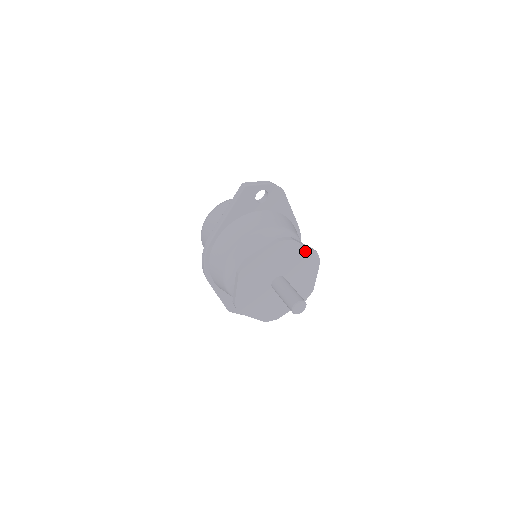
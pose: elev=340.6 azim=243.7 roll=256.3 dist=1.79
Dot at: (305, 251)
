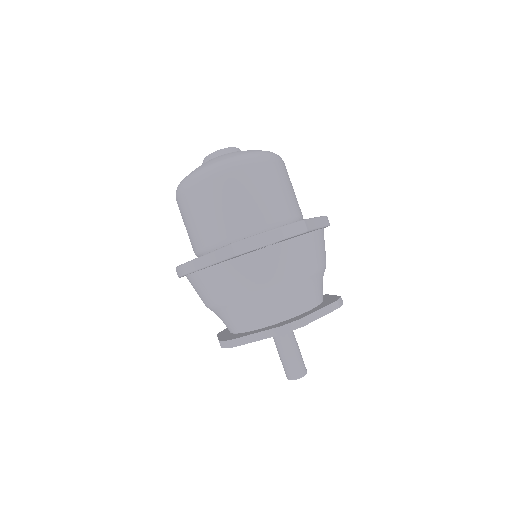
Dot at: occluded
